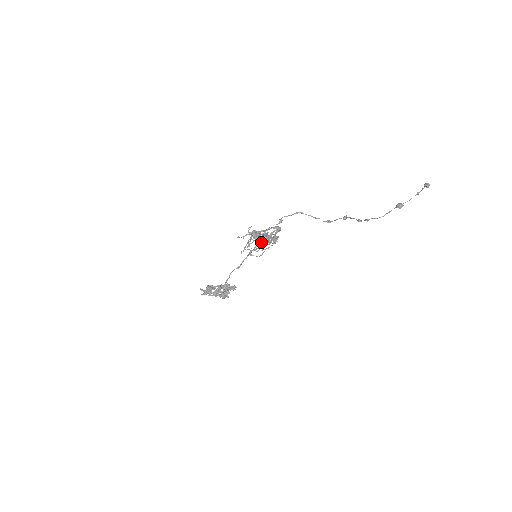
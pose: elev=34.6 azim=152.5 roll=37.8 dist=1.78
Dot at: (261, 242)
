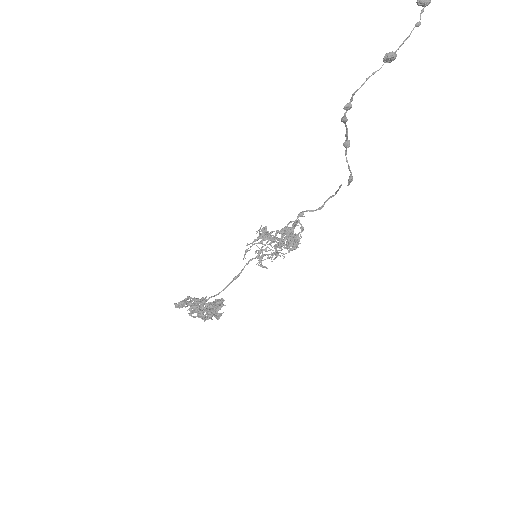
Dot at: (274, 245)
